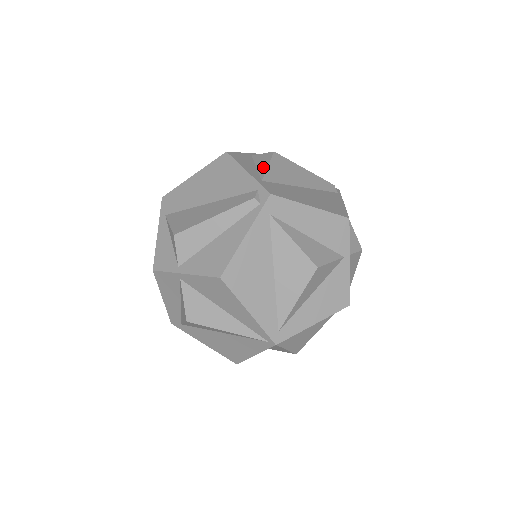
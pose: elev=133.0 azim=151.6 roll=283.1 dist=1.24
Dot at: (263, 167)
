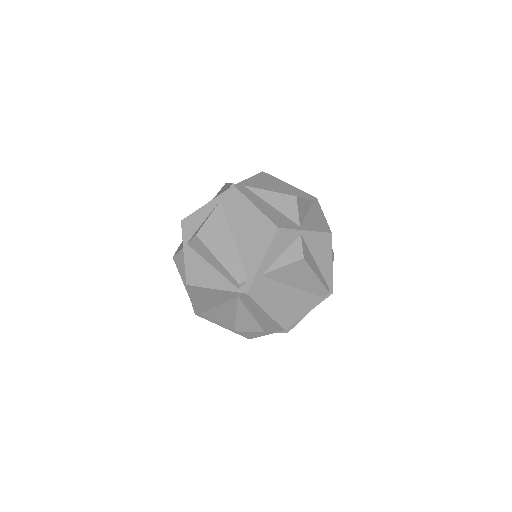
Dot at: (280, 263)
